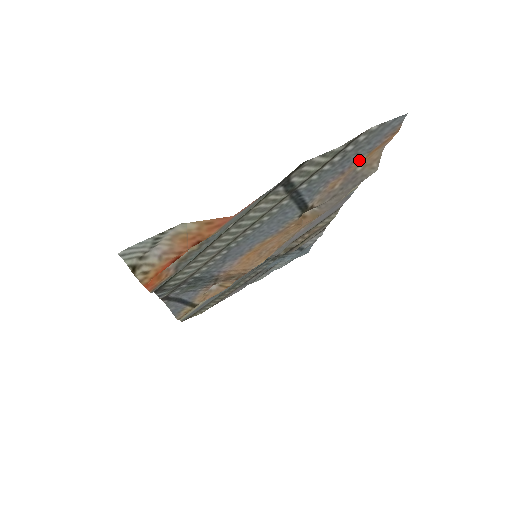
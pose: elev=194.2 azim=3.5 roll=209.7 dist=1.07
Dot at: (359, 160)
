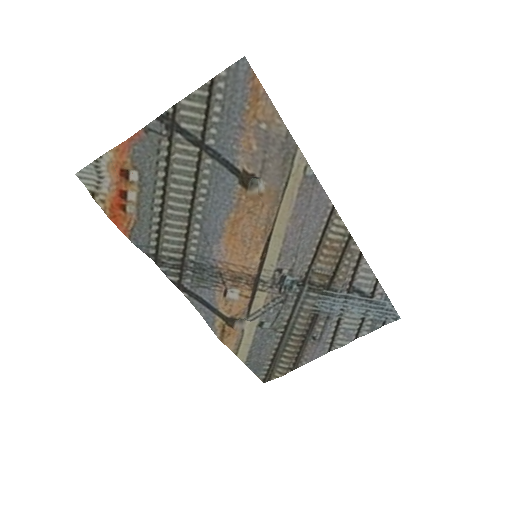
Dot at: (245, 112)
